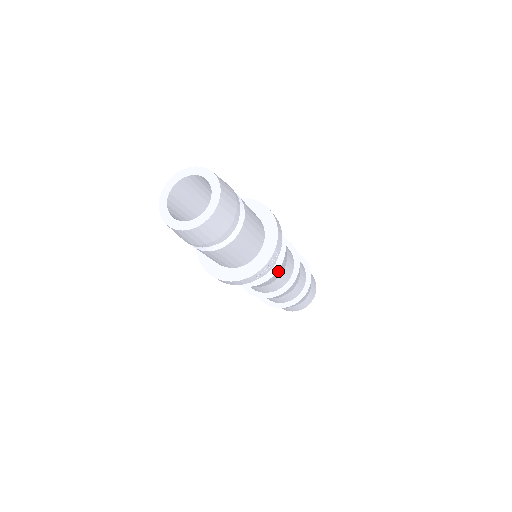
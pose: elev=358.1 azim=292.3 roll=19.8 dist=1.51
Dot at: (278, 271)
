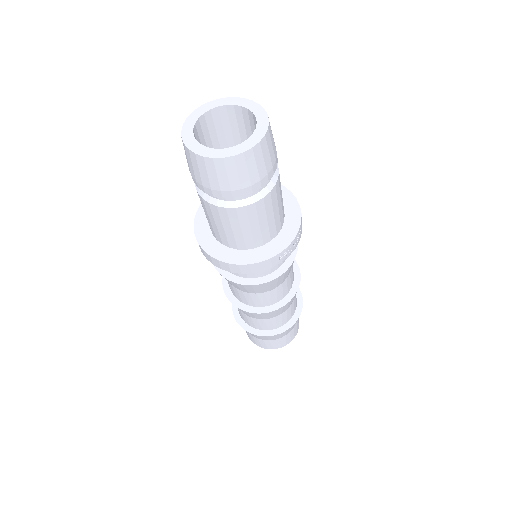
Dot at: (291, 266)
